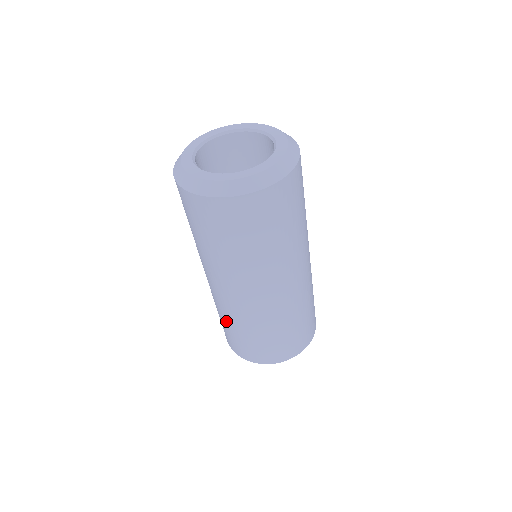
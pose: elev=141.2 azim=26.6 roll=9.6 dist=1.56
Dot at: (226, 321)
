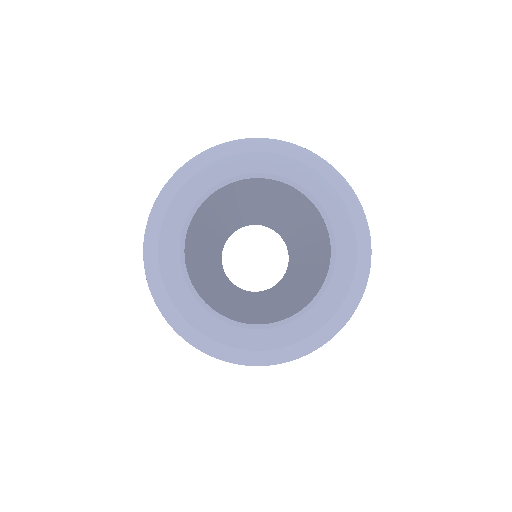
Dot at: occluded
